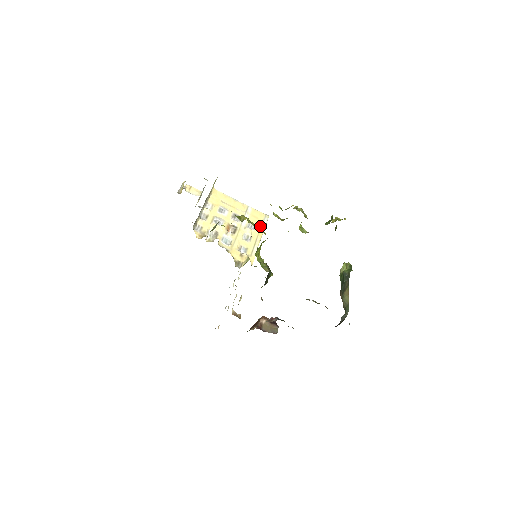
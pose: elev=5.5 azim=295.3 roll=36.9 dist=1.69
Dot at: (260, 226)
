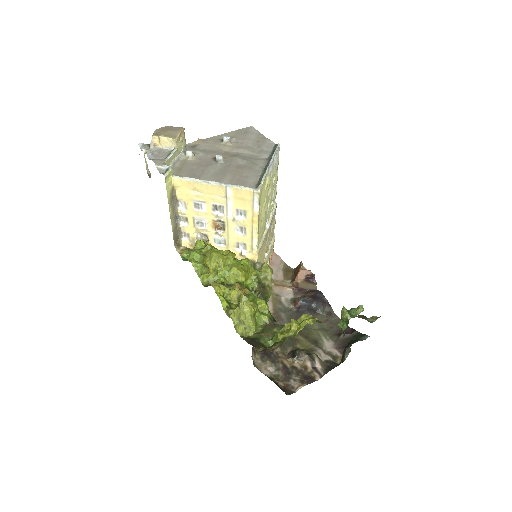
Dot at: (251, 211)
